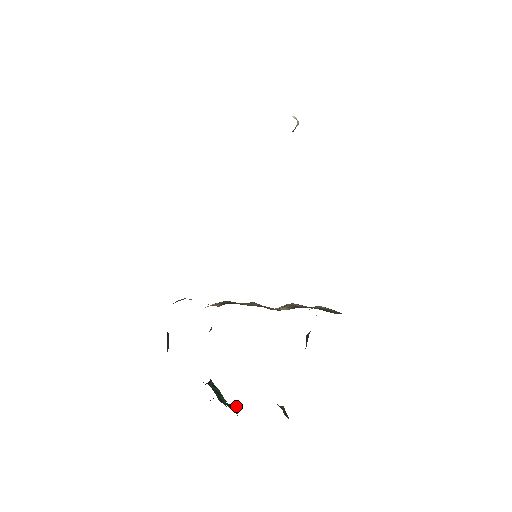
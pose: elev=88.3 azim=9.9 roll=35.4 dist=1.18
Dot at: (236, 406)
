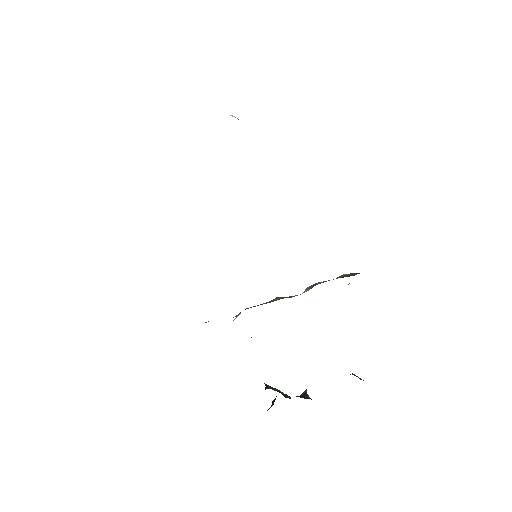
Dot at: (306, 394)
